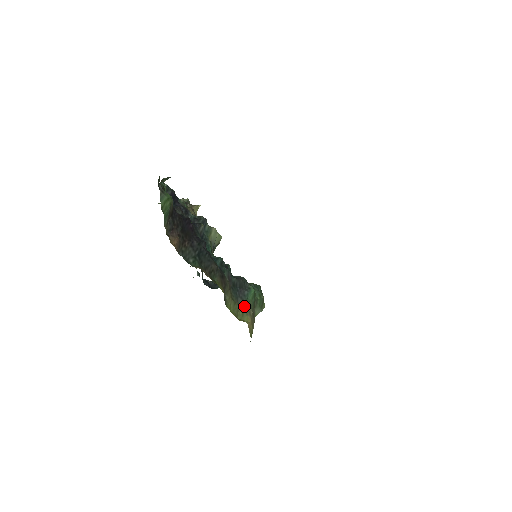
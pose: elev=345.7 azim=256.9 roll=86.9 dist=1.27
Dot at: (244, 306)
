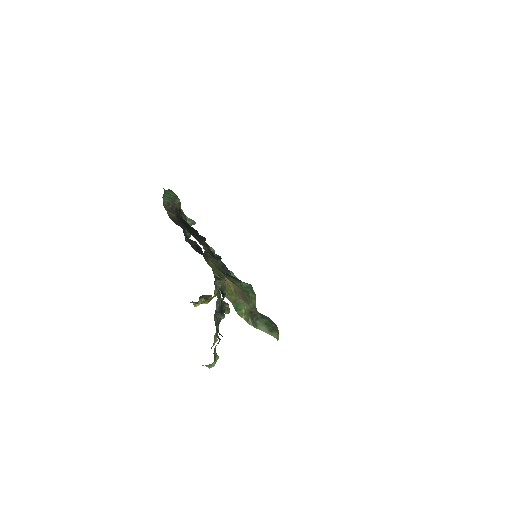
Dot at: (231, 279)
